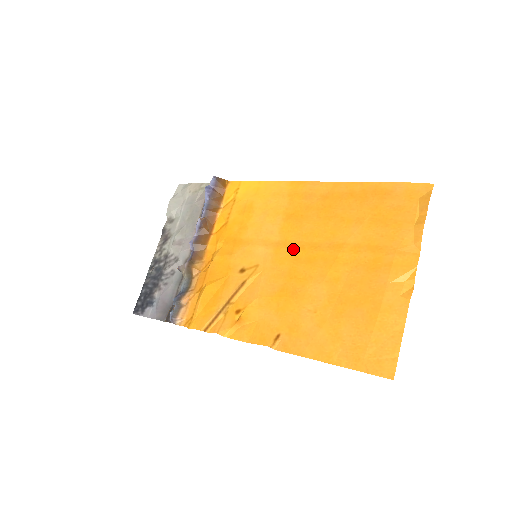
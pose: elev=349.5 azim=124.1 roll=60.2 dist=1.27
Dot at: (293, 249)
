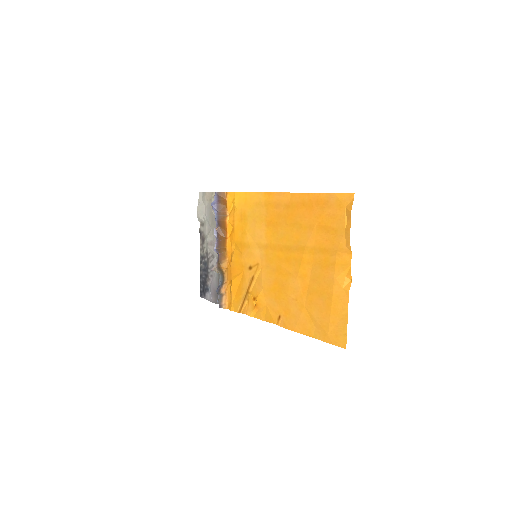
Dot at: (276, 251)
